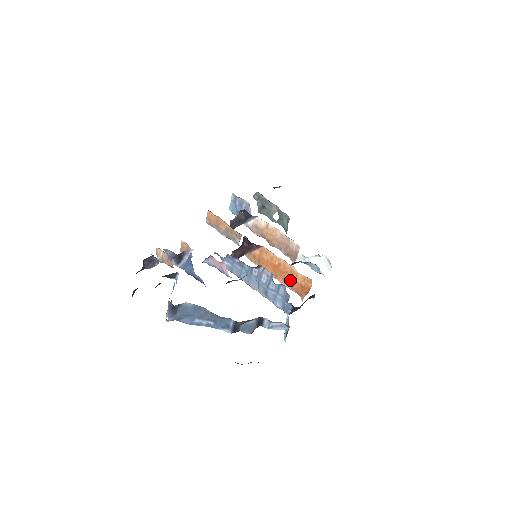
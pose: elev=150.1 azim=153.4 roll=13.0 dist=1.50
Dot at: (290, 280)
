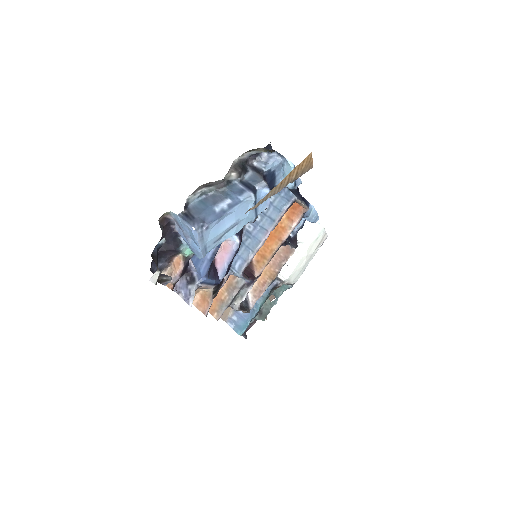
Dot at: (285, 222)
